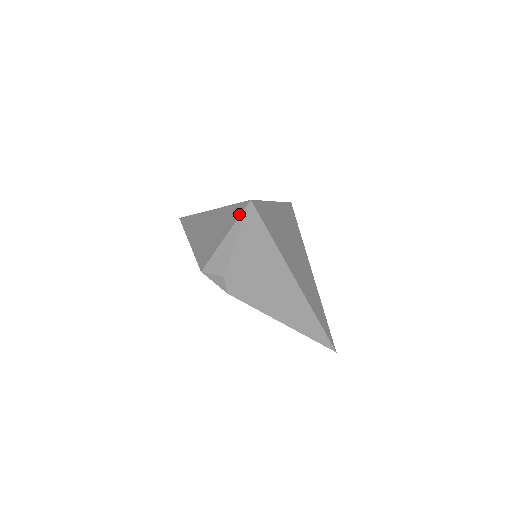
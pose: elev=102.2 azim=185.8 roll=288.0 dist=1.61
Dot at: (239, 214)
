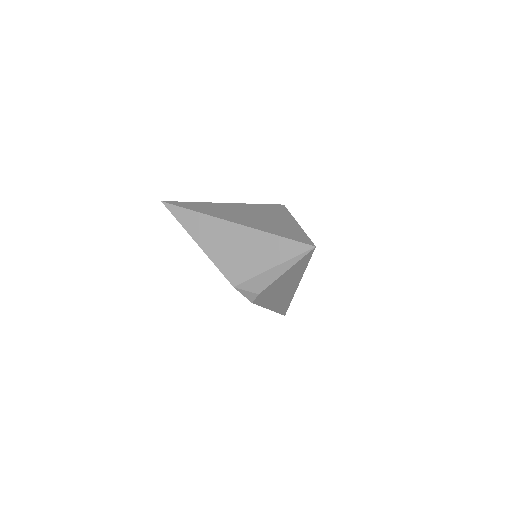
Dot at: (298, 253)
